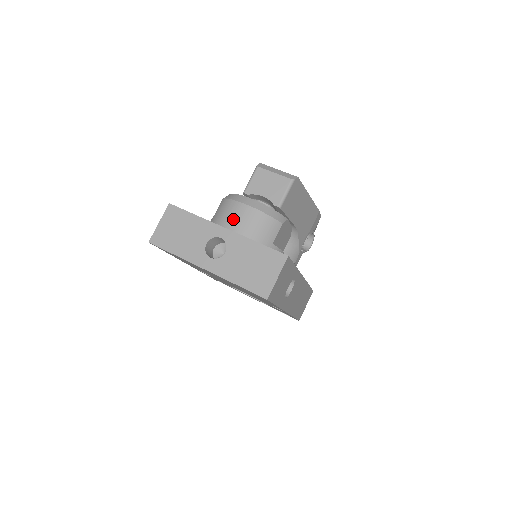
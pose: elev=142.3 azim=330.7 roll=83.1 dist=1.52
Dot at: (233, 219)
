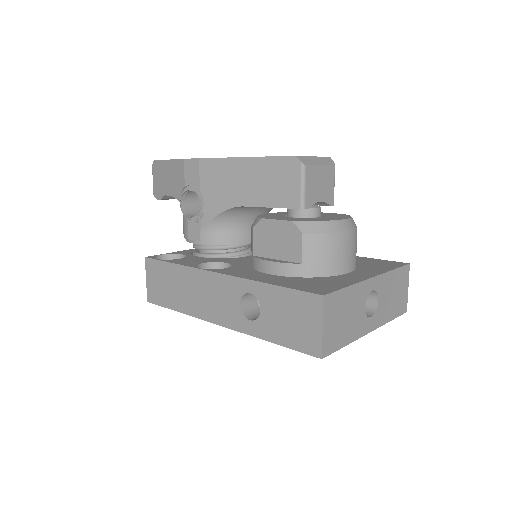
Dot at: (344, 256)
